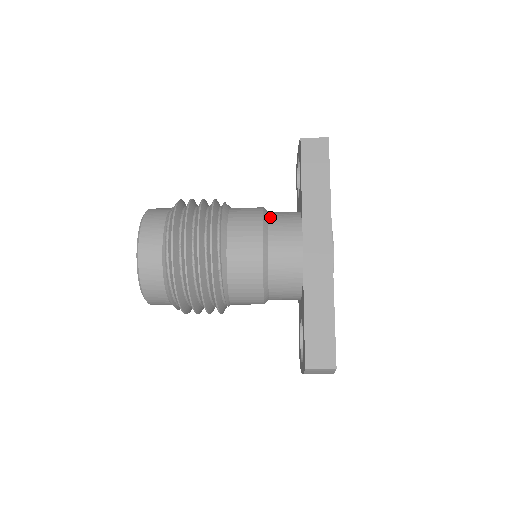
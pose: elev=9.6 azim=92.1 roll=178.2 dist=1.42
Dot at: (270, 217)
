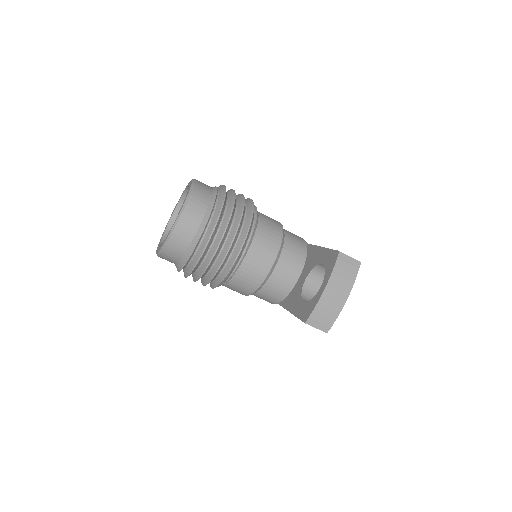
Dot at: occluded
